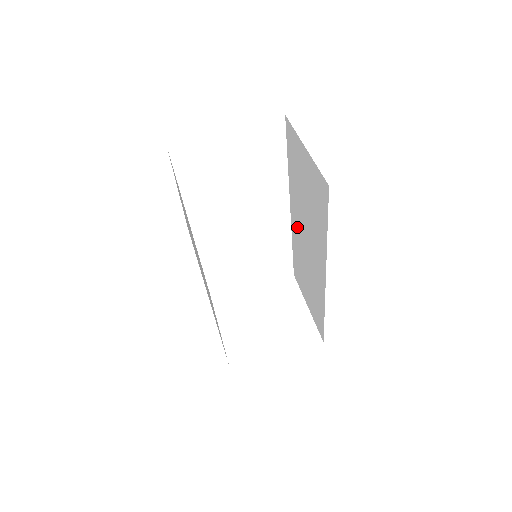
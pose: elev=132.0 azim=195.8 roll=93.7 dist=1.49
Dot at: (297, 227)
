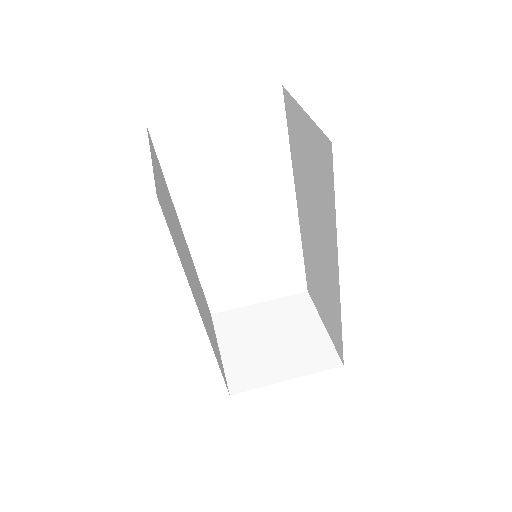
Dot at: (305, 225)
